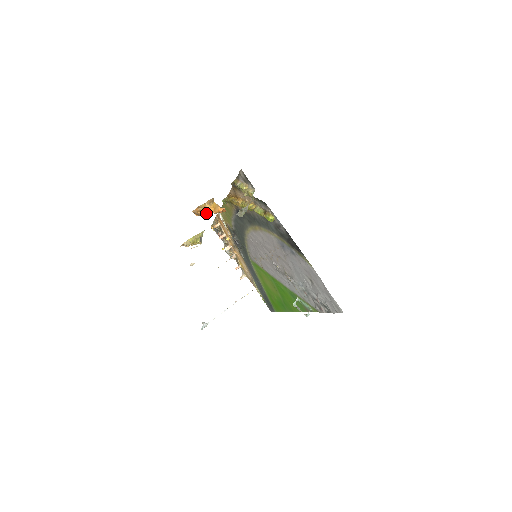
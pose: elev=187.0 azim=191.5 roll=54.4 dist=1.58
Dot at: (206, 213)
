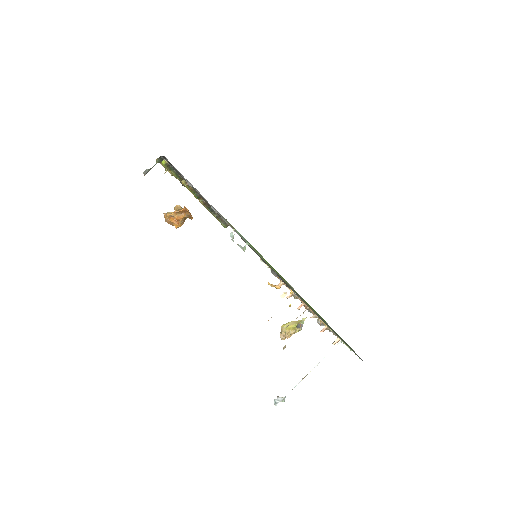
Dot at: (170, 215)
